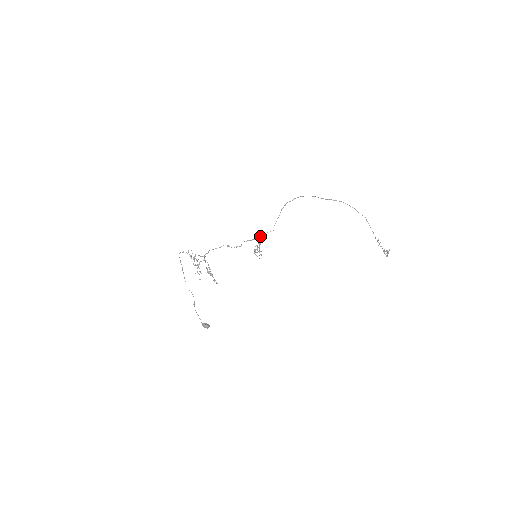
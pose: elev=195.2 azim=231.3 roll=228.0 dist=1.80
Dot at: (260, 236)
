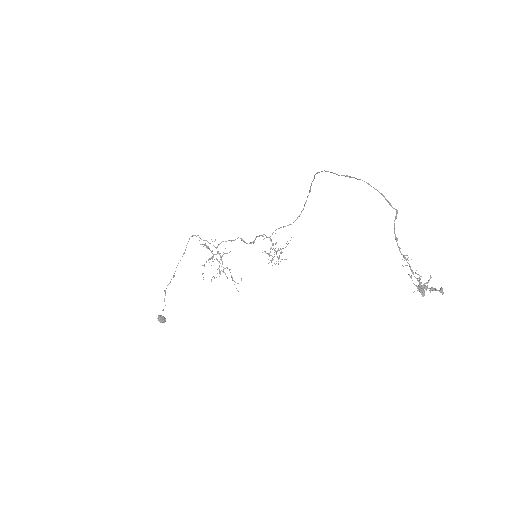
Dot at: (273, 232)
